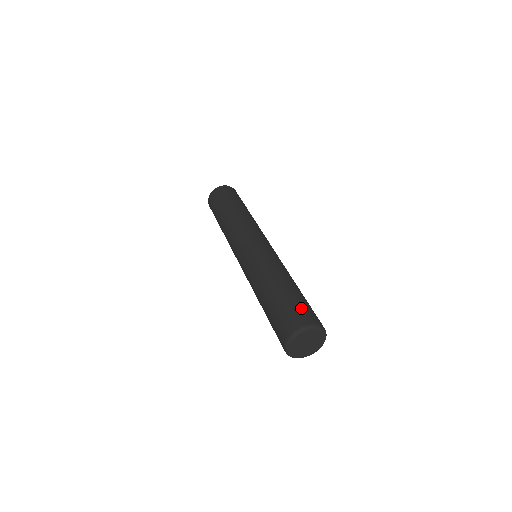
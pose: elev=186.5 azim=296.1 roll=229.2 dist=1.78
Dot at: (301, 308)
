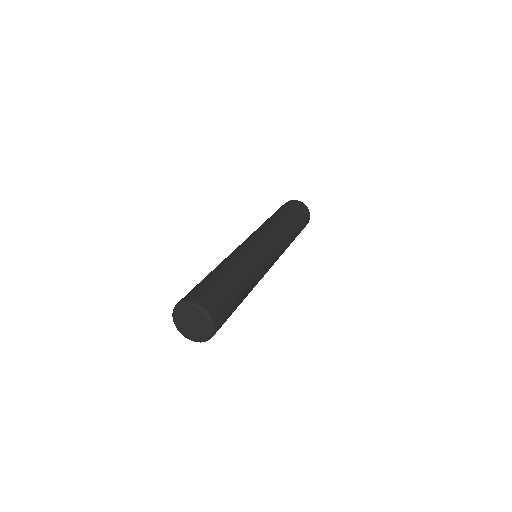
Dot at: (202, 288)
